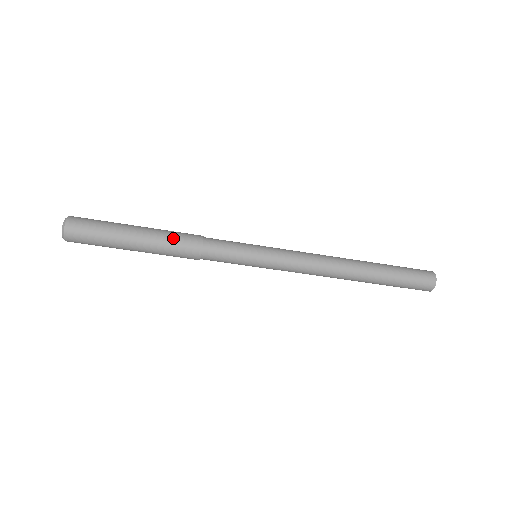
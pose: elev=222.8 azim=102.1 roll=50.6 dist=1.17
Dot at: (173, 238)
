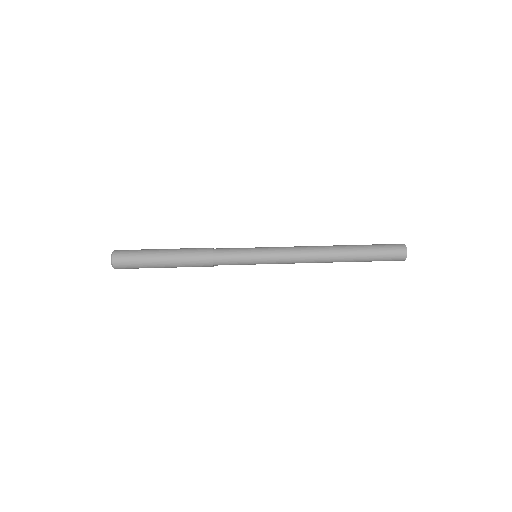
Dot at: (191, 248)
